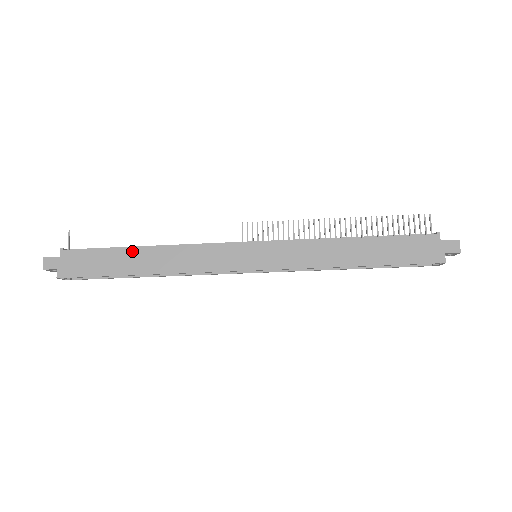
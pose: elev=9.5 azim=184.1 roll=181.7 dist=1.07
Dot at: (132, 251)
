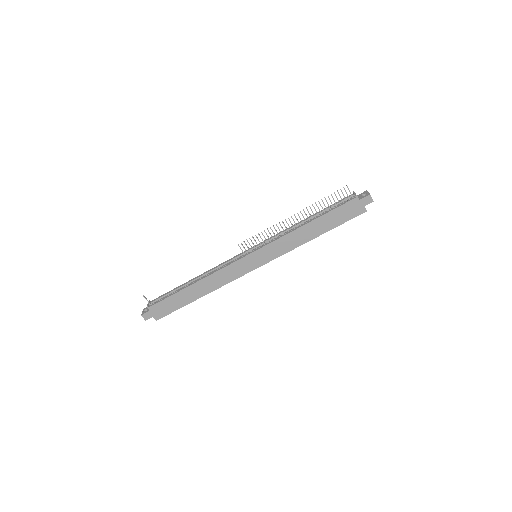
Dot at: (187, 290)
